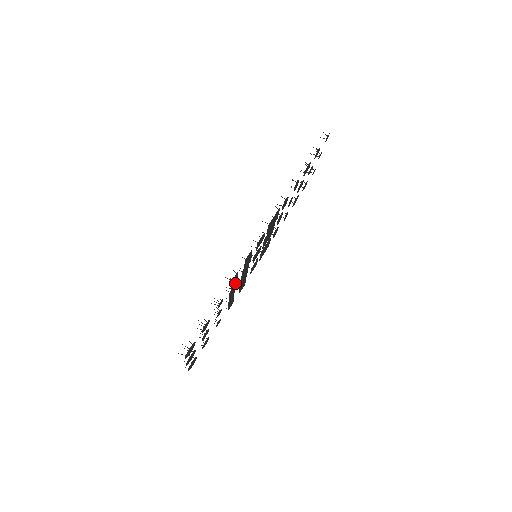
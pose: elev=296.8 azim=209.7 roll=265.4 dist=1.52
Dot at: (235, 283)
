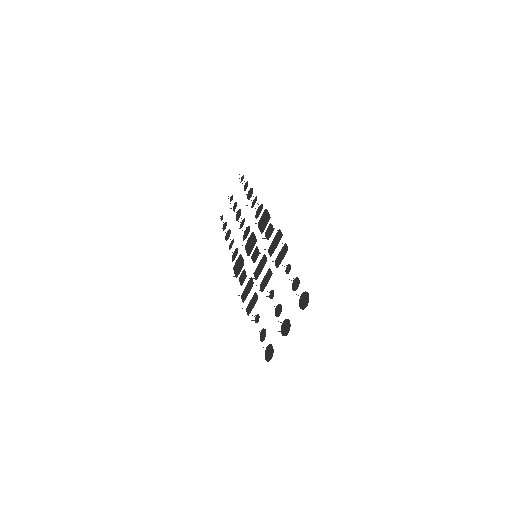
Dot at: (276, 261)
